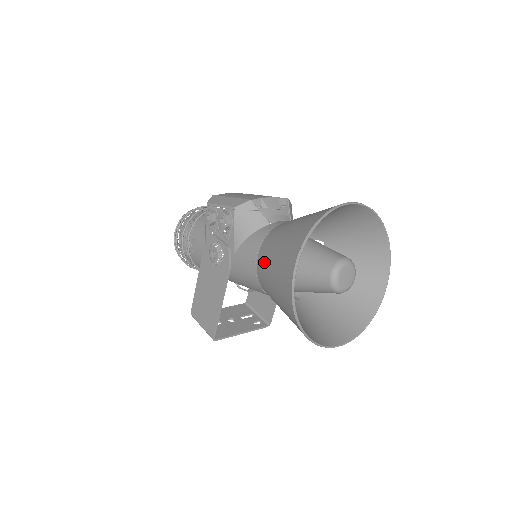
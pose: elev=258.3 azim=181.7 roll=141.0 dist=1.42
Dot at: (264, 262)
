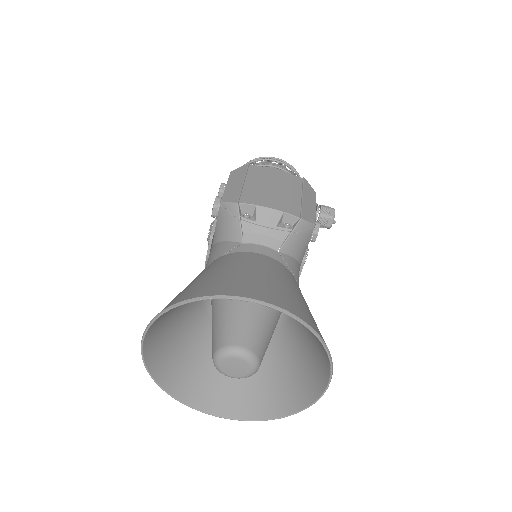
Dot at: occluded
